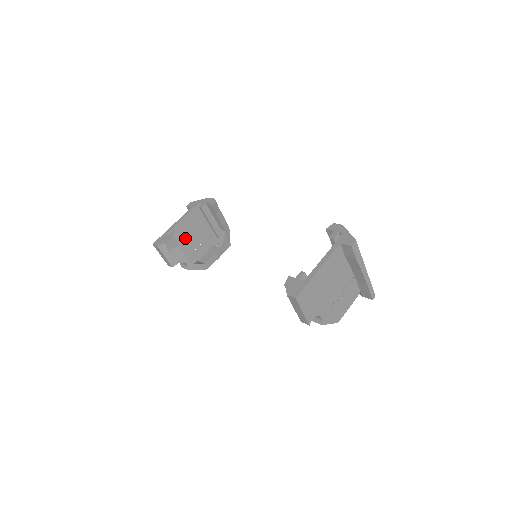
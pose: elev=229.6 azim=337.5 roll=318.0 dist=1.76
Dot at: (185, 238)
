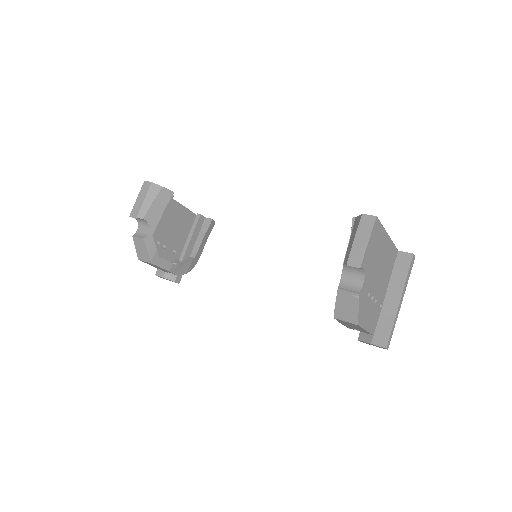
Dot at: (164, 219)
